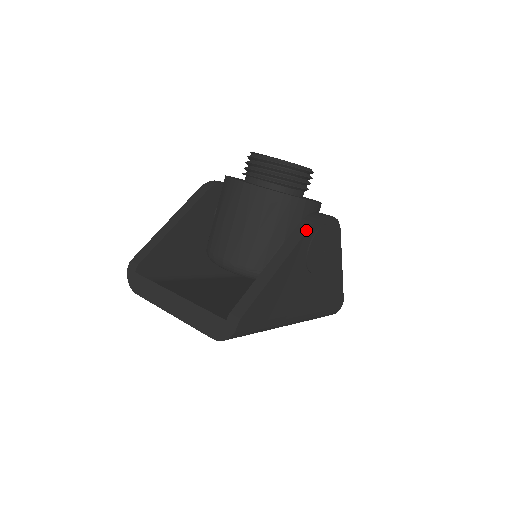
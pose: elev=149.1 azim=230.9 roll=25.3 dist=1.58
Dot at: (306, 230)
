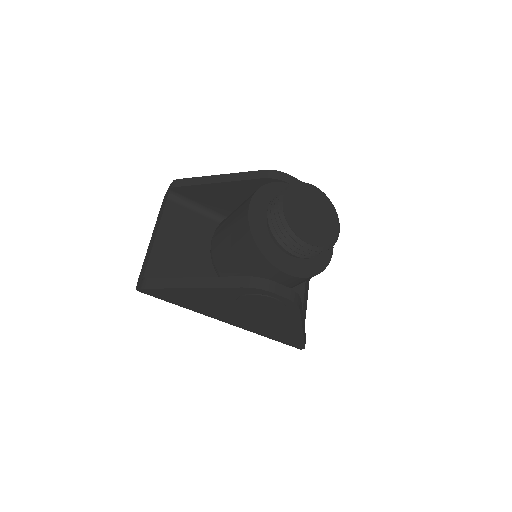
Dot at: (237, 286)
